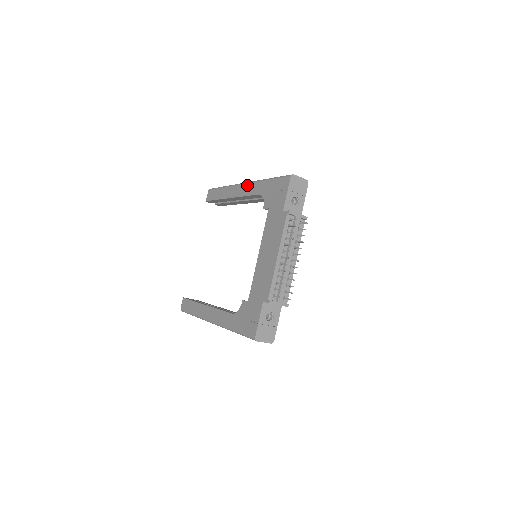
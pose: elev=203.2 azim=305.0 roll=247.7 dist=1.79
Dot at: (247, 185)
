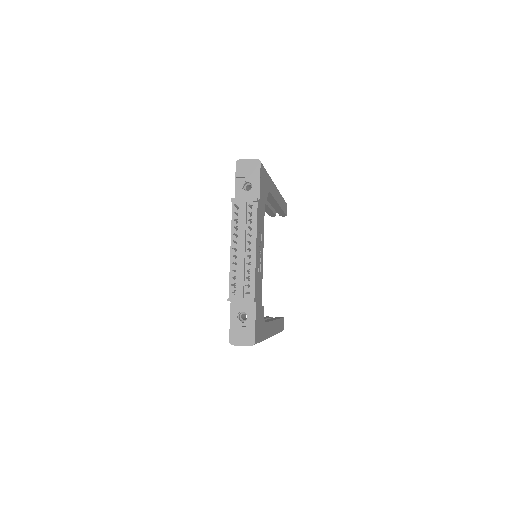
Dot at: occluded
